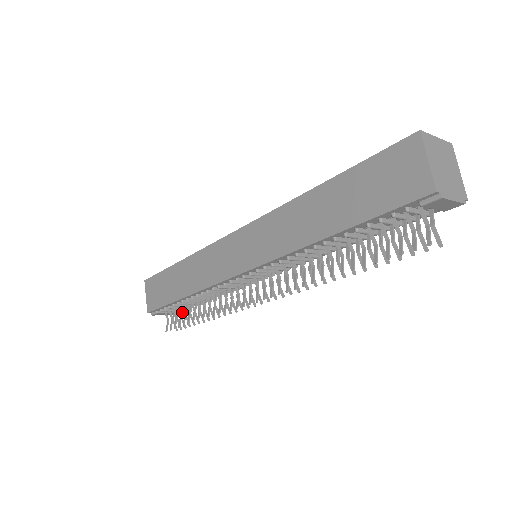
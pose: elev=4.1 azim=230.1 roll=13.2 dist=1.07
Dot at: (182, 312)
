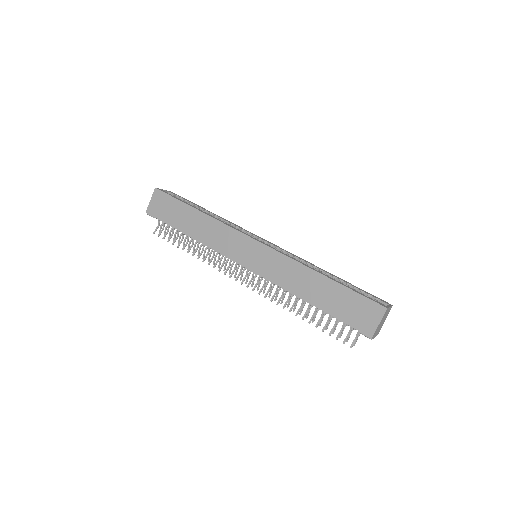
Dot at: occluded
